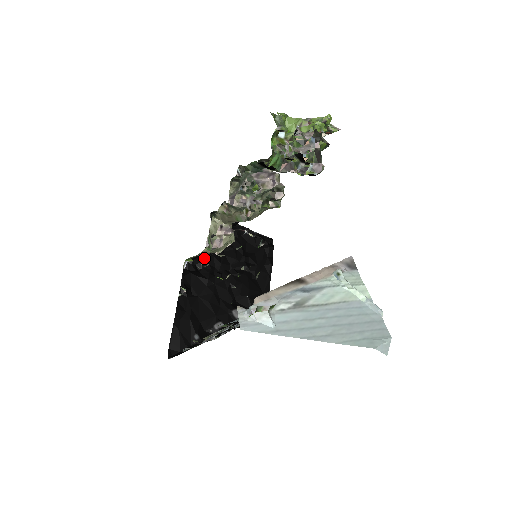
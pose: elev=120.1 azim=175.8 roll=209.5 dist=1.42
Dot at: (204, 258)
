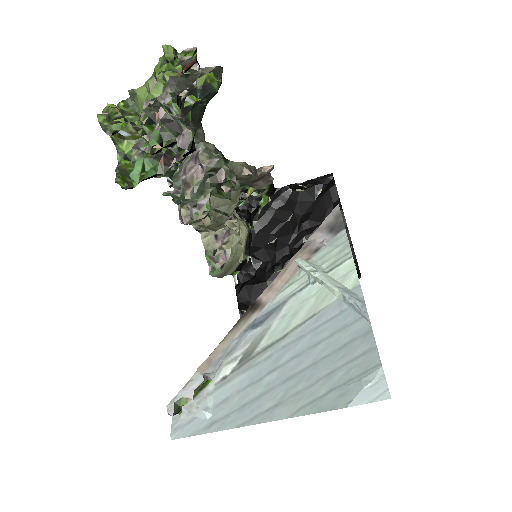
Dot at: (253, 259)
